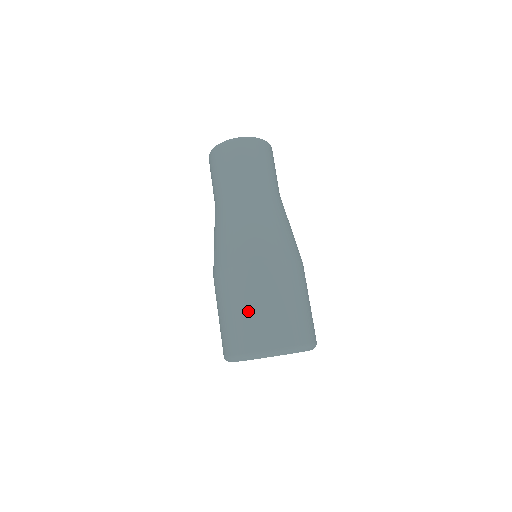
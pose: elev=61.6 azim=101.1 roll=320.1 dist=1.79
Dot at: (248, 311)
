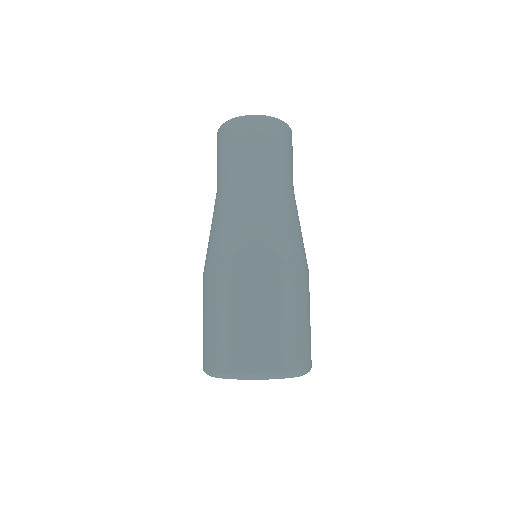
Dot at: (260, 322)
